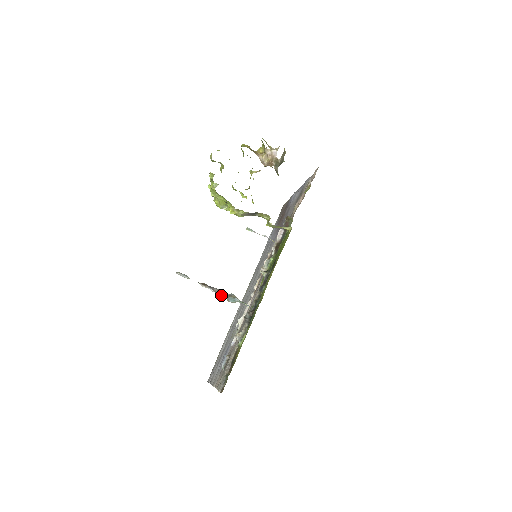
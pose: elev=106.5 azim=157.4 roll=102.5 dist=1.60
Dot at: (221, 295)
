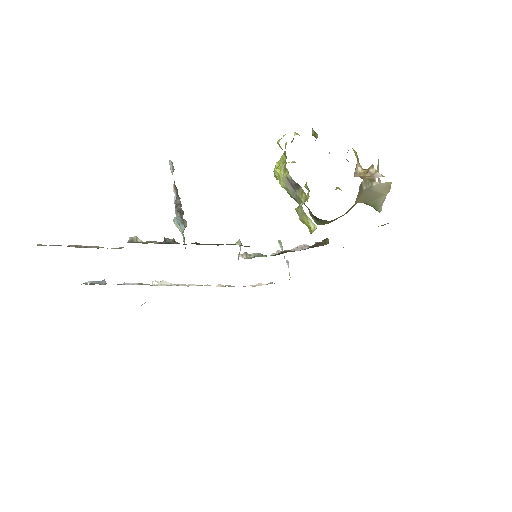
Dot at: (176, 209)
